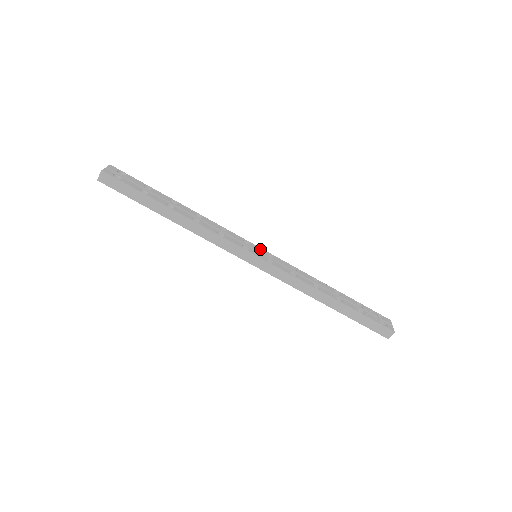
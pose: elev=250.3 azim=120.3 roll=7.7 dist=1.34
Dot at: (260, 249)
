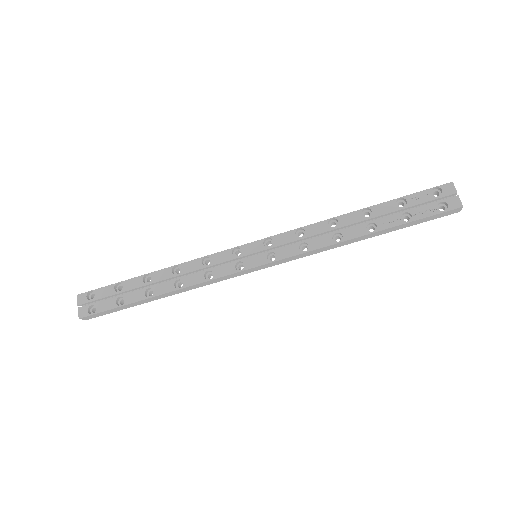
Dot at: (253, 246)
